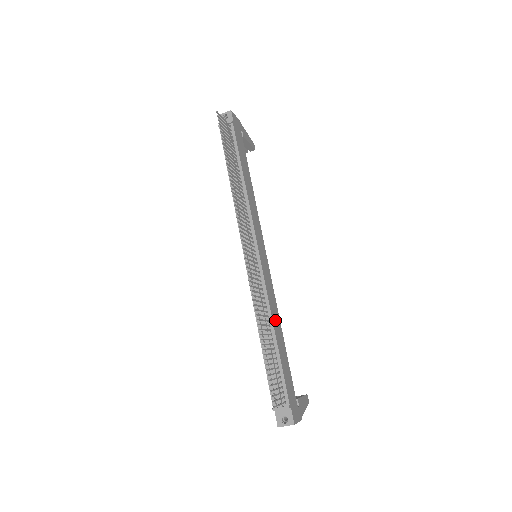
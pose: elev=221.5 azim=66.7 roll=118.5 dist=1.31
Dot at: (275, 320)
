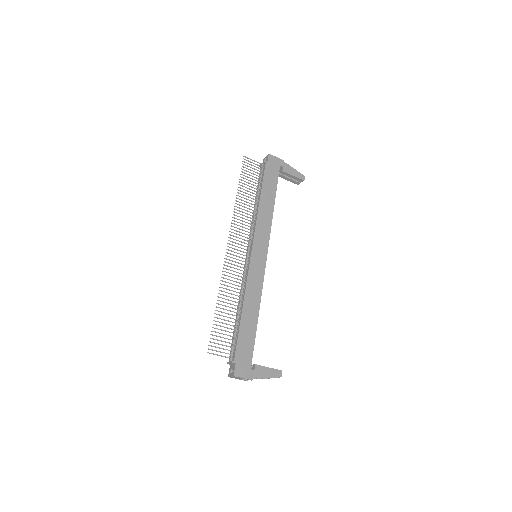
Dot at: (250, 301)
